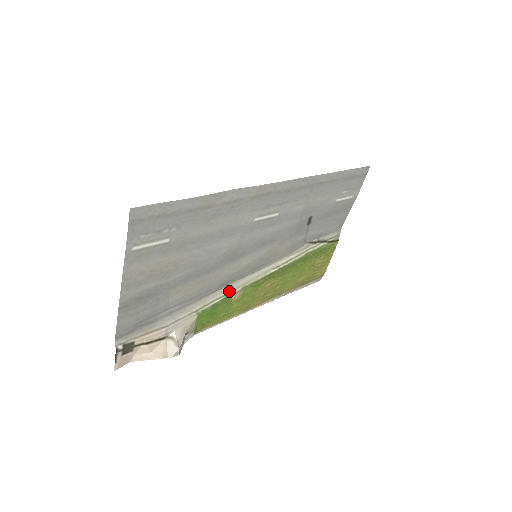
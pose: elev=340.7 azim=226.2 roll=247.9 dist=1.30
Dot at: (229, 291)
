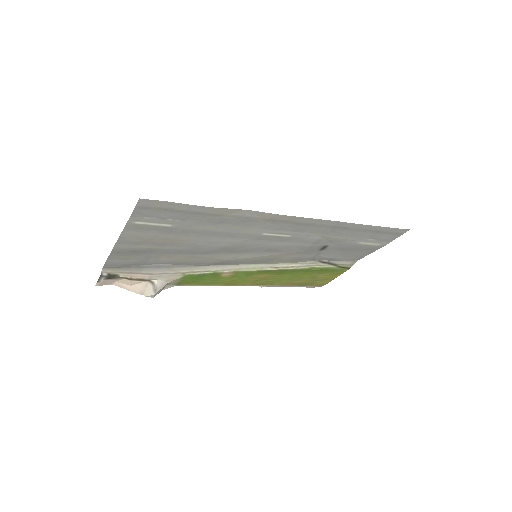
Dot at: (220, 269)
